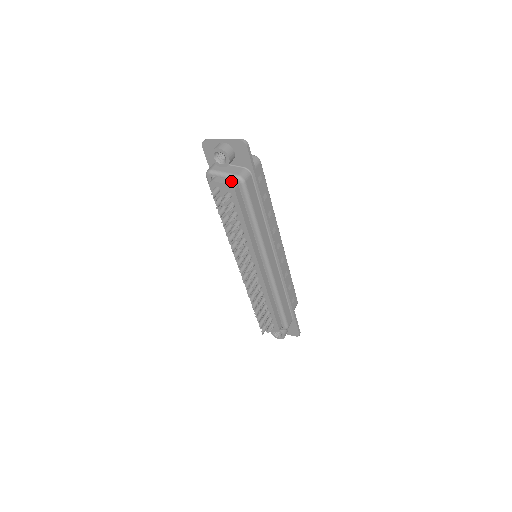
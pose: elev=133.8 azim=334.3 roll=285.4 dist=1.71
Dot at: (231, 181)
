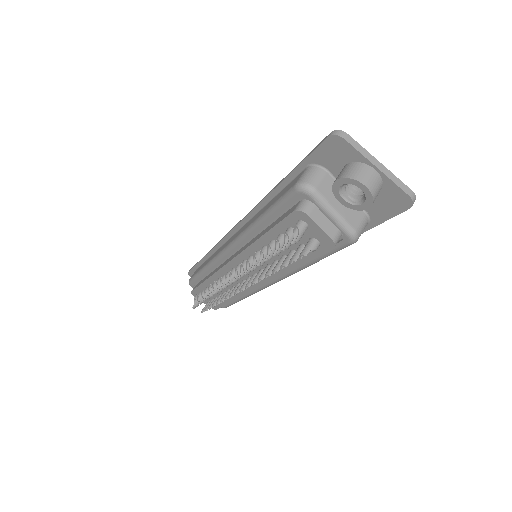
Dot at: (337, 231)
